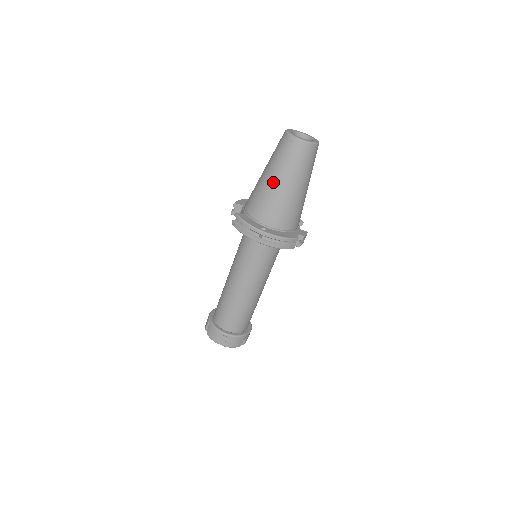
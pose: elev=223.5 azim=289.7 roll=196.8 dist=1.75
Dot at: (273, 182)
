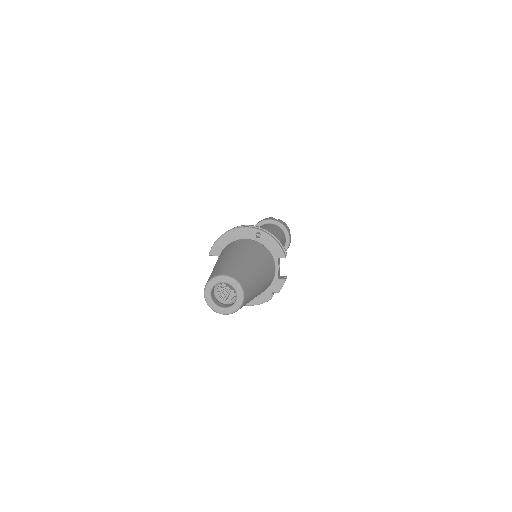
Dot at: occluded
